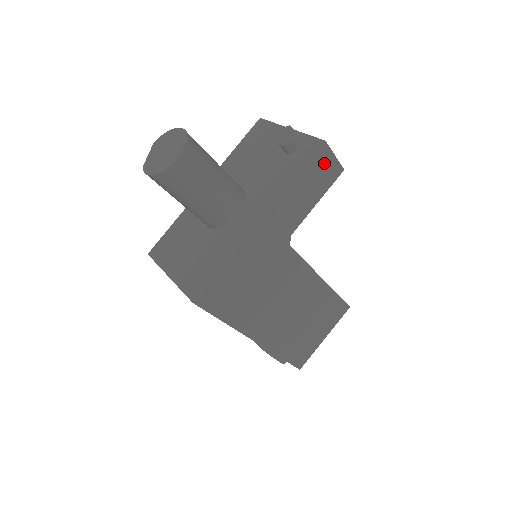
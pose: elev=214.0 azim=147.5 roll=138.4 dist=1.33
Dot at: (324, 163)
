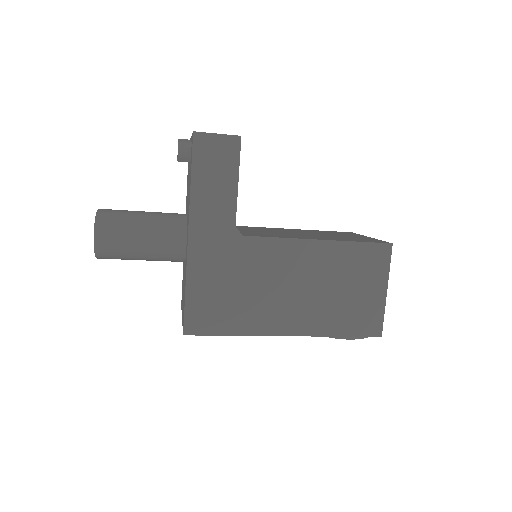
Dot at: (211, 148)
